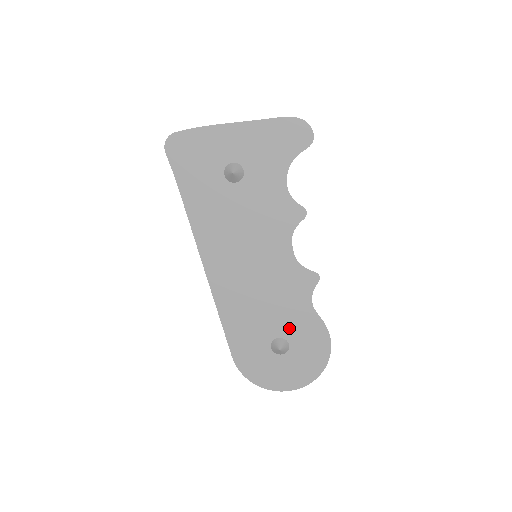
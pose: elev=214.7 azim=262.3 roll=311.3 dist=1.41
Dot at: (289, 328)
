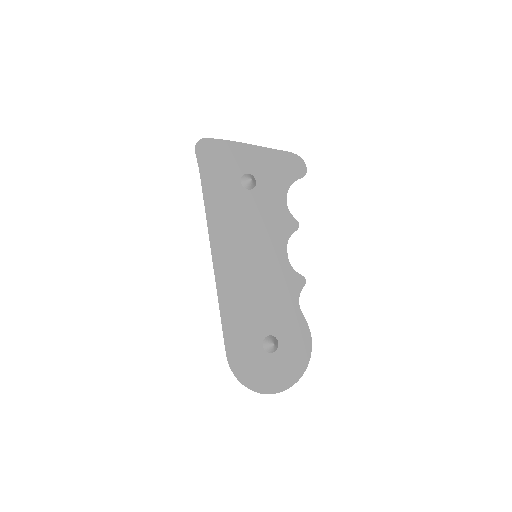
Dot at: (279, 326)
